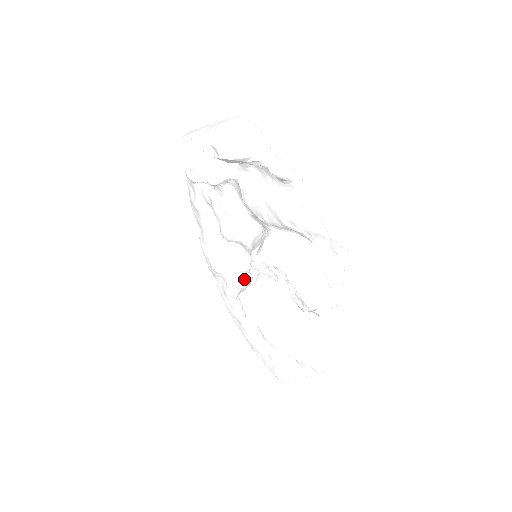
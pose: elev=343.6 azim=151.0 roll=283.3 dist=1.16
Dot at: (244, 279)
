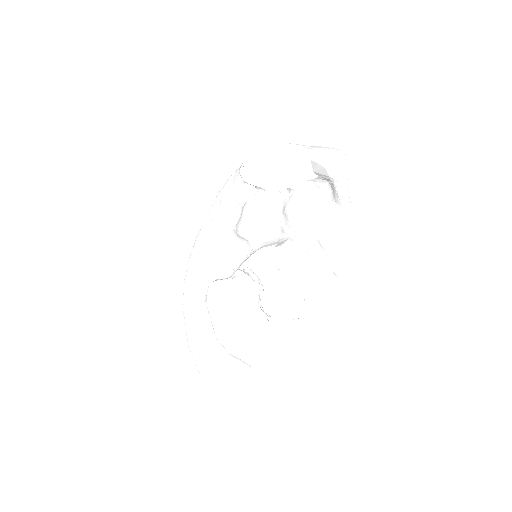
Dot at: (224, 273)
